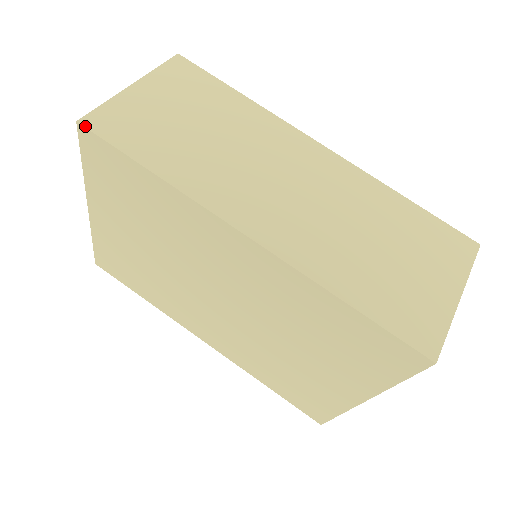
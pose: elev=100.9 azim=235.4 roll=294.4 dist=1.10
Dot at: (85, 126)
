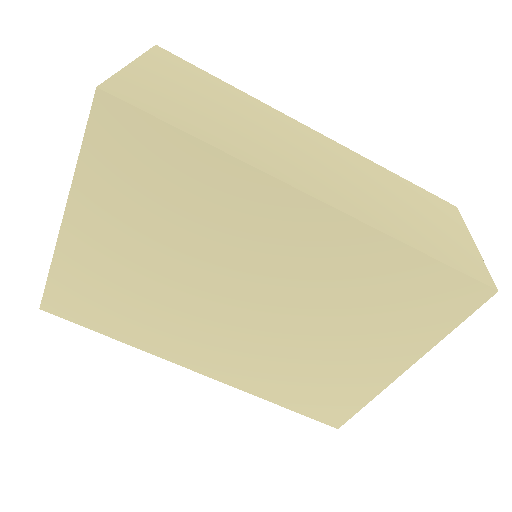
Dot at: (109, 93)
